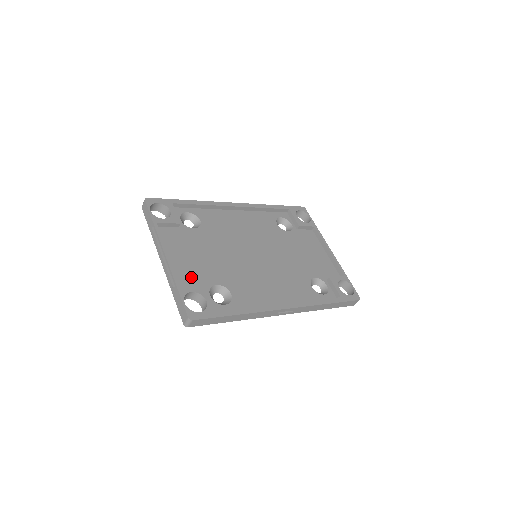
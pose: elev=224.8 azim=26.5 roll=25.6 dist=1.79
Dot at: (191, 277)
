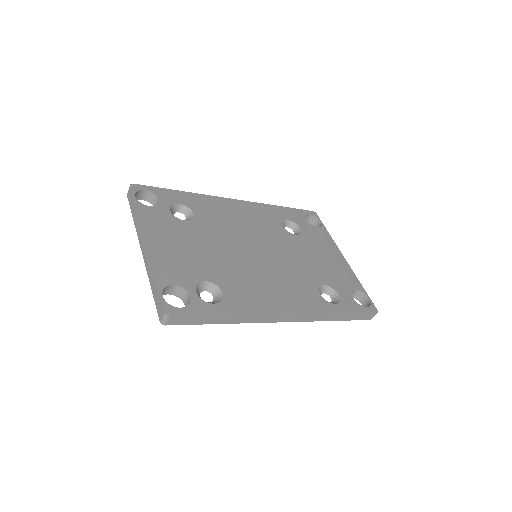
Dot at: (175, 270)
